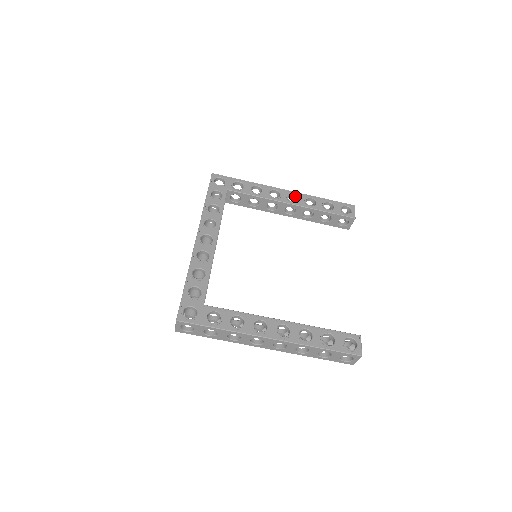
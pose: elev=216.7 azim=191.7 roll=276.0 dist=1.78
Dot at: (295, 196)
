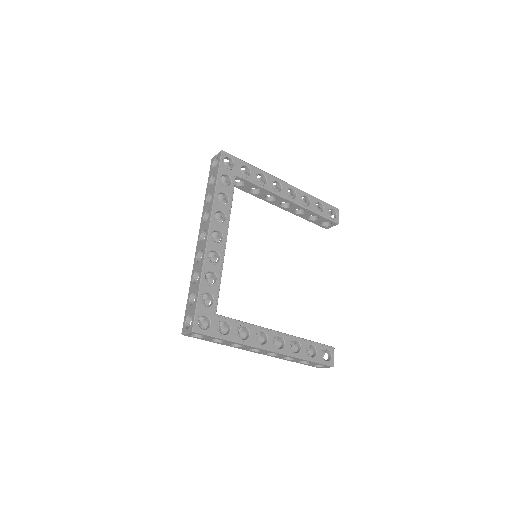
Dot at: (293, 191)
